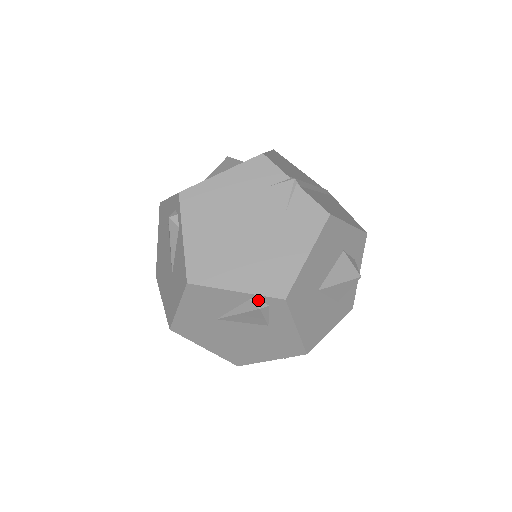
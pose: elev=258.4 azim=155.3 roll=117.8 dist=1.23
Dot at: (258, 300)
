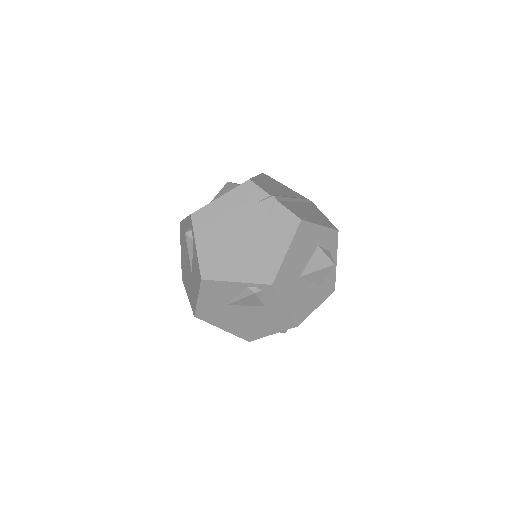
Dot at: (253, 287)
